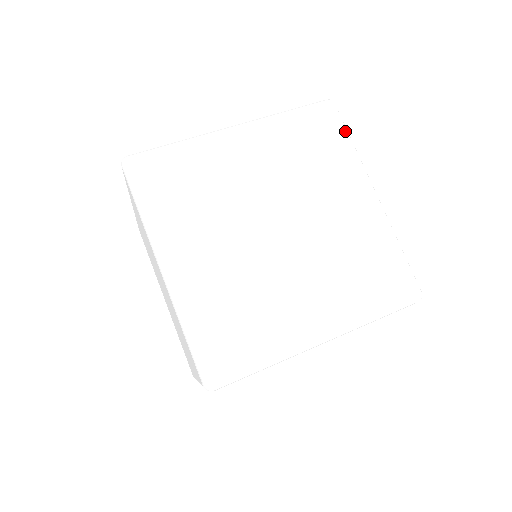
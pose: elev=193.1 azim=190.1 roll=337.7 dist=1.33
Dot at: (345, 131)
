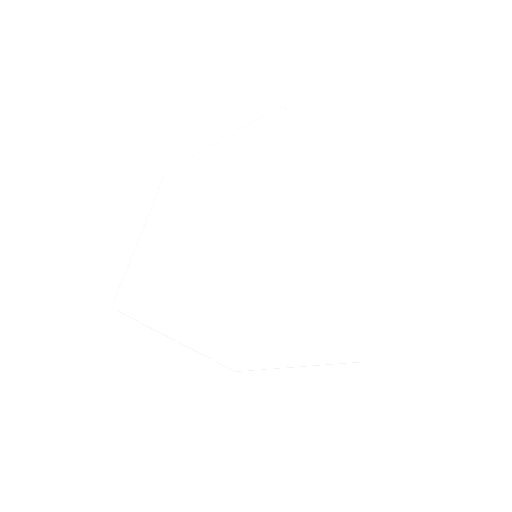
Dot at: (303, 129)
